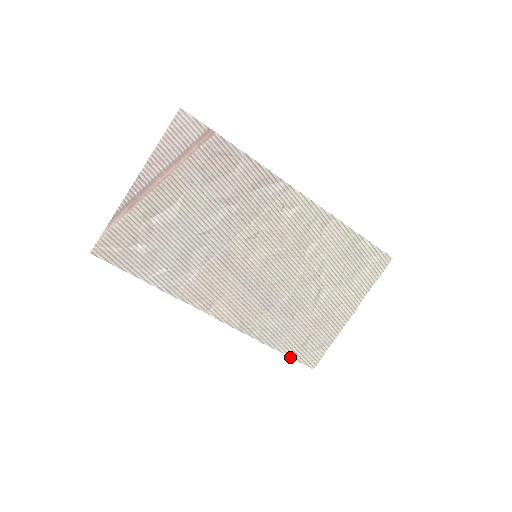
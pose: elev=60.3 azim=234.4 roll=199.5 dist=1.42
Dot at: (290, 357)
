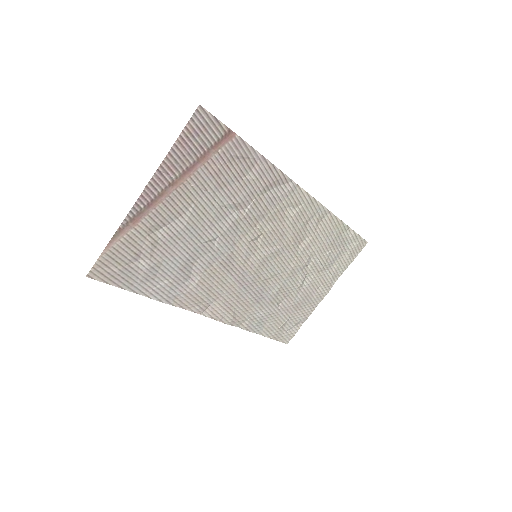
Dot at: (270, 338)
